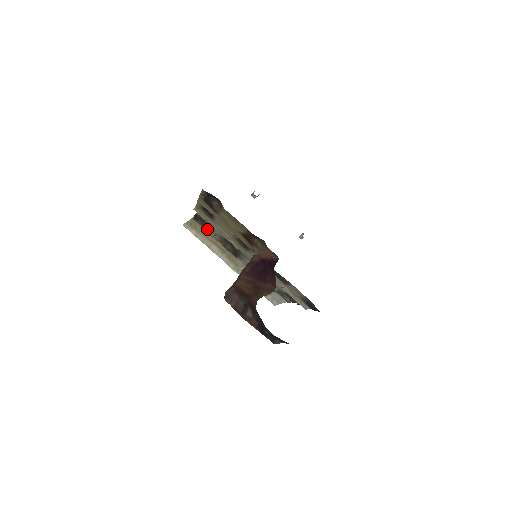
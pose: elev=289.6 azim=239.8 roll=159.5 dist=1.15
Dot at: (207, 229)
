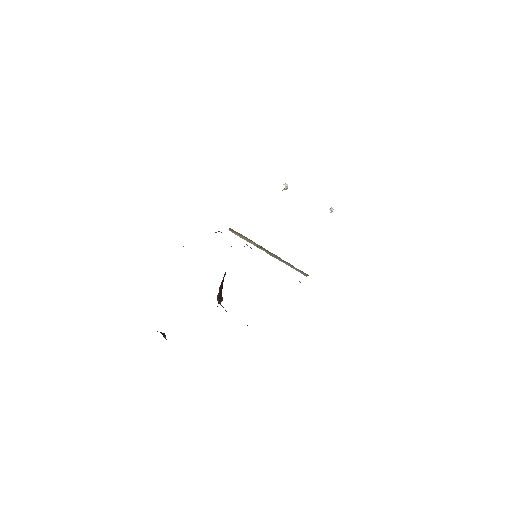
Dot at: occluded
